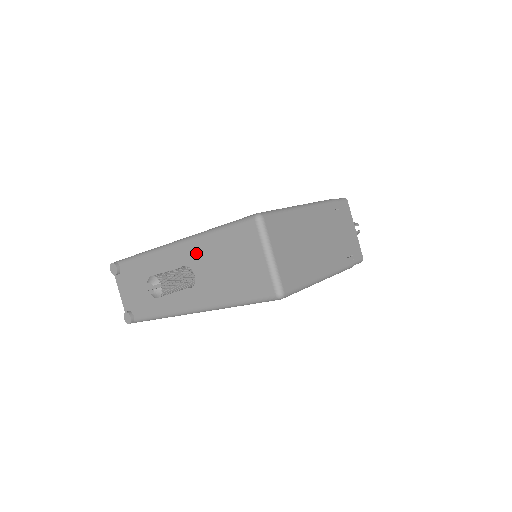
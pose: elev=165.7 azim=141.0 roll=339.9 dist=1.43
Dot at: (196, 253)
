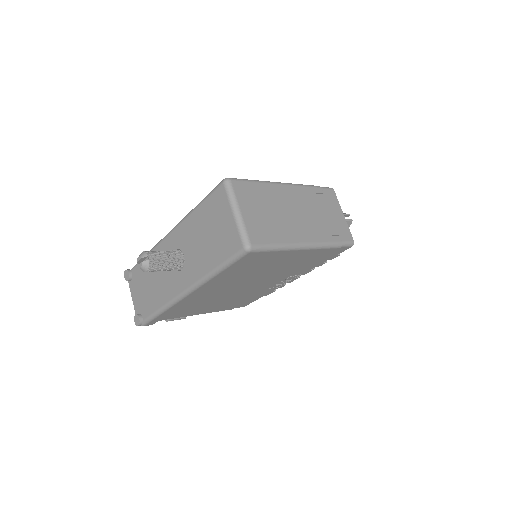
Dot at: (184, 234)
